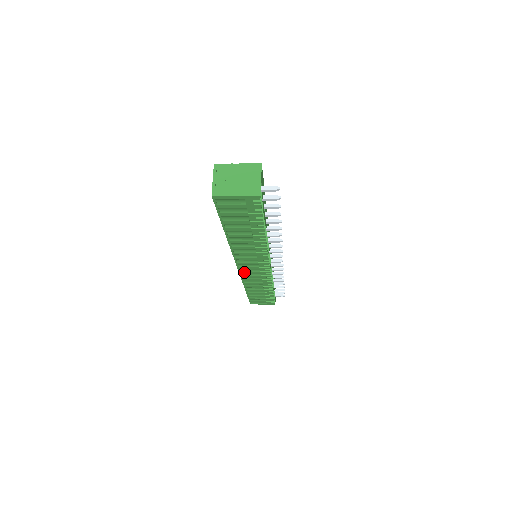
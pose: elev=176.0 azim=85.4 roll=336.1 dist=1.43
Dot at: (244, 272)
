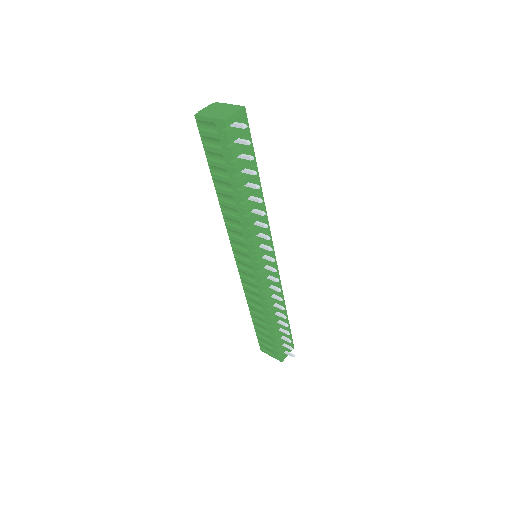
Dot at: (242, 270)
